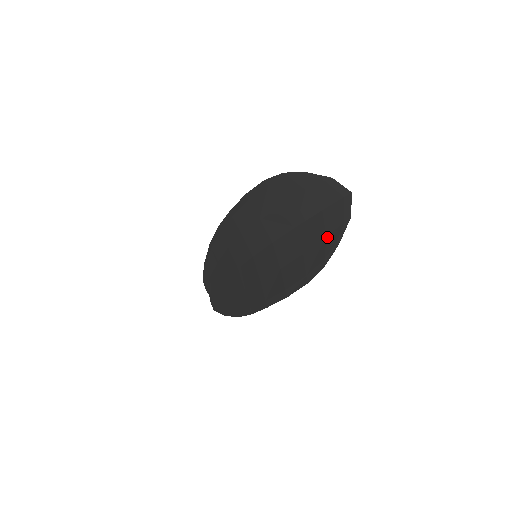
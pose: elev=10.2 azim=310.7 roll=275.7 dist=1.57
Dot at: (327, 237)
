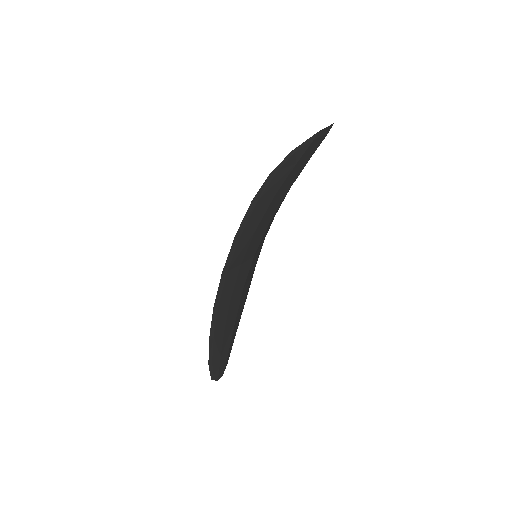
Dot at: (294, 160)
